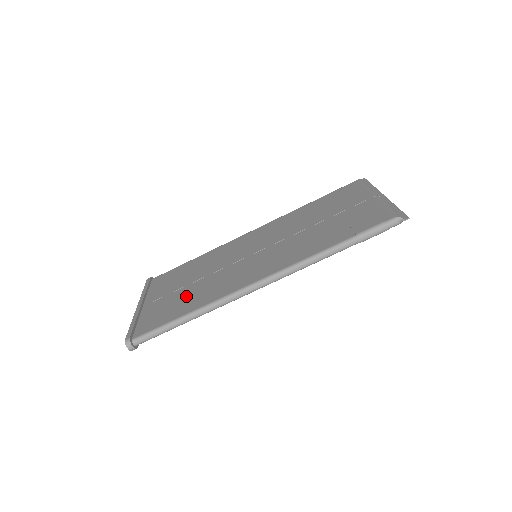
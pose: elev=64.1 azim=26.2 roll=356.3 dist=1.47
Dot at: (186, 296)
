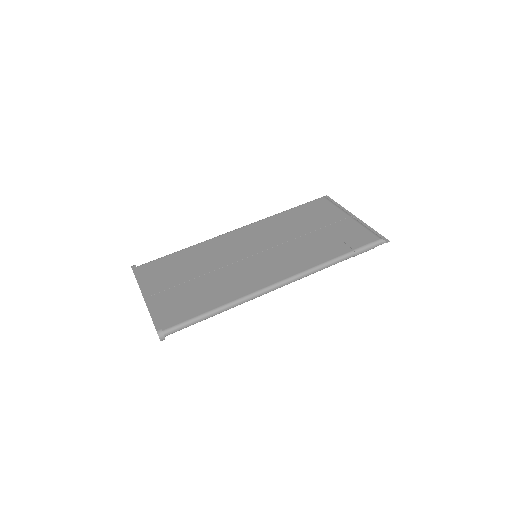
Dot at: (202, 290)
